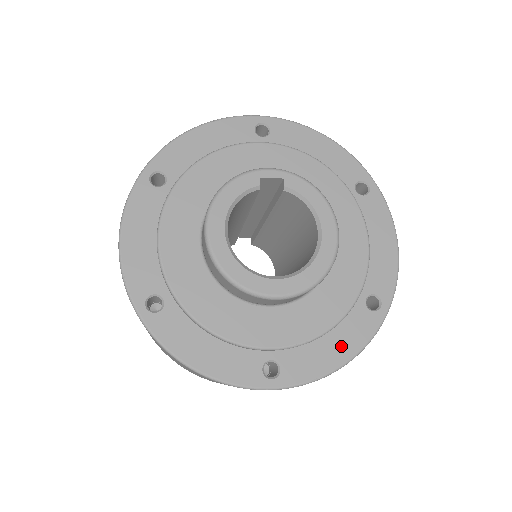
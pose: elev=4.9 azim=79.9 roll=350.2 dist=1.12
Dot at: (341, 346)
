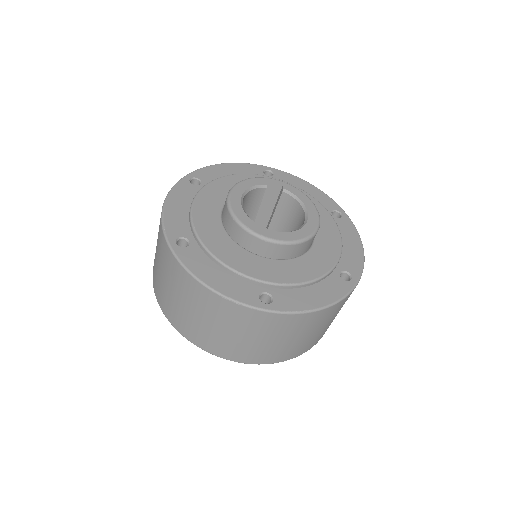
Dot at: (321, 296)
